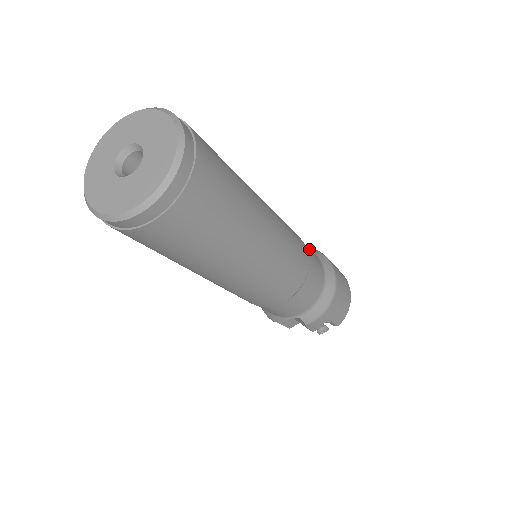
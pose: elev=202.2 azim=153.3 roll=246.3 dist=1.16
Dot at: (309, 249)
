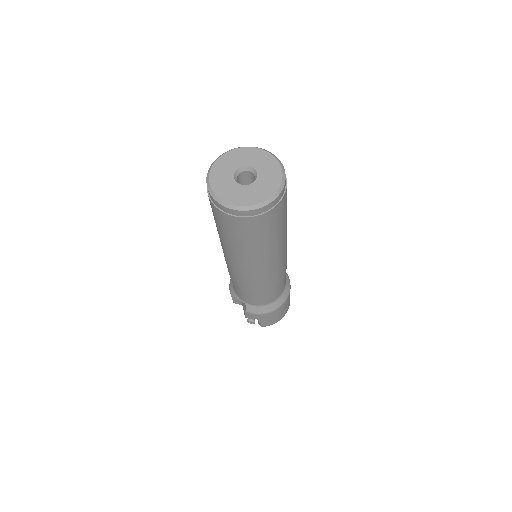
Dot at: occluded
